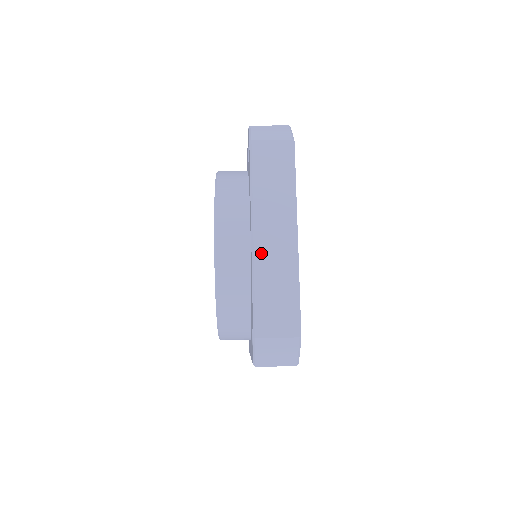
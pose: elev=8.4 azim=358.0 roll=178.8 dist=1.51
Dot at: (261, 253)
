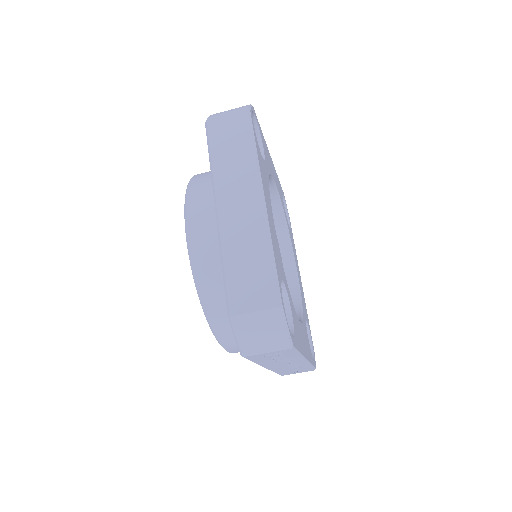
Dot at: (227, 225)
